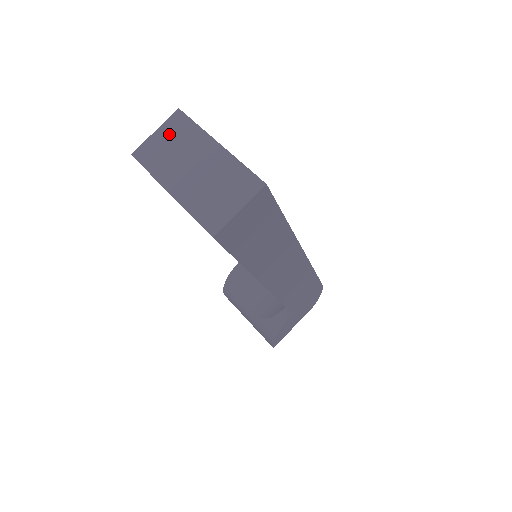
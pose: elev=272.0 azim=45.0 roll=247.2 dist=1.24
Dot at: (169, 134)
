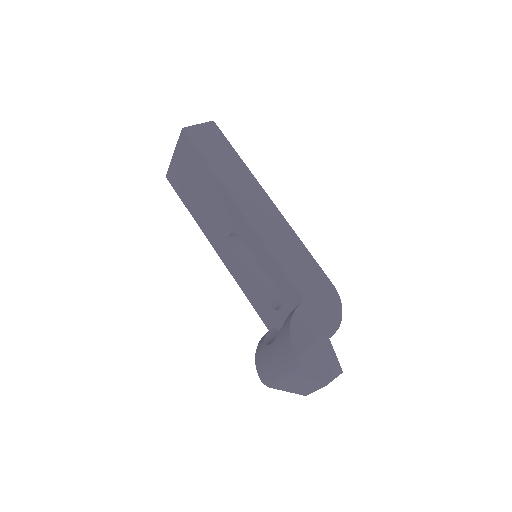
Dot at: occluded
